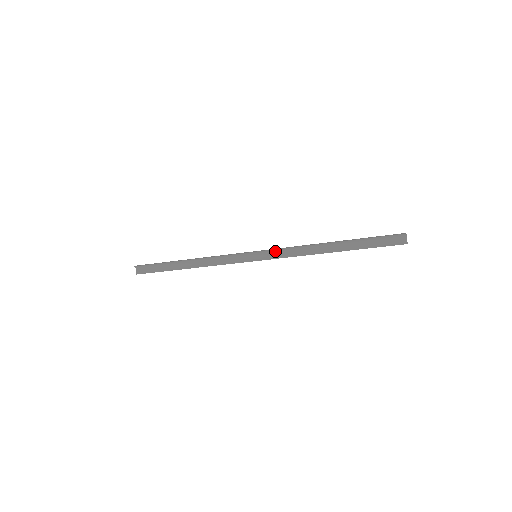
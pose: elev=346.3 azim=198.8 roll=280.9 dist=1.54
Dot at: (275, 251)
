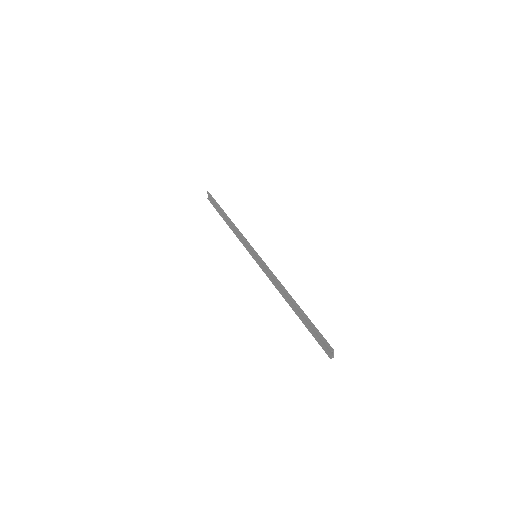
Dot at: (264, 265)
